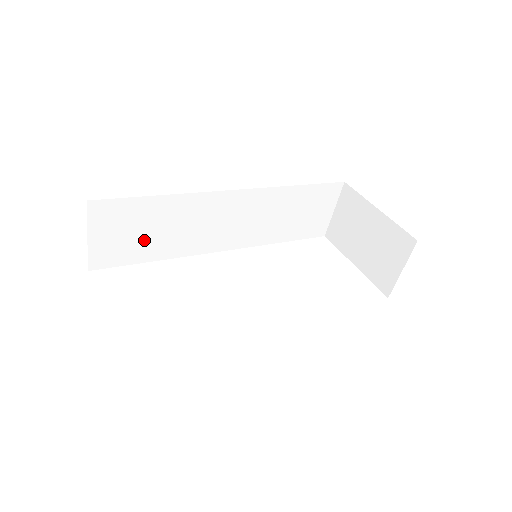
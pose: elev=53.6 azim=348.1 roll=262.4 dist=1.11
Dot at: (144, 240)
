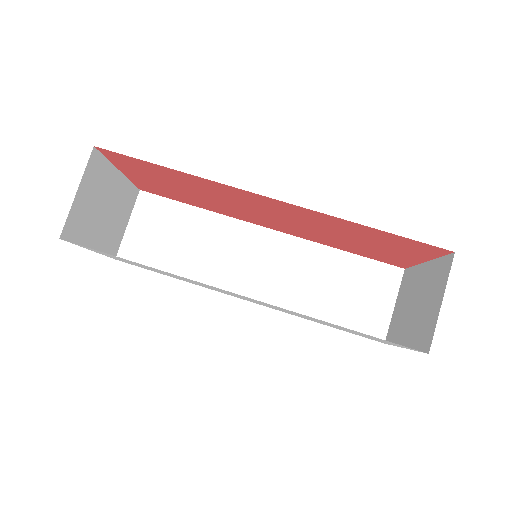
Dot at: (171, 248)
